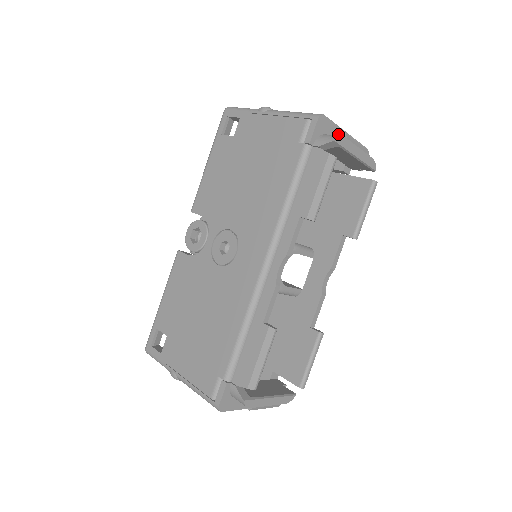
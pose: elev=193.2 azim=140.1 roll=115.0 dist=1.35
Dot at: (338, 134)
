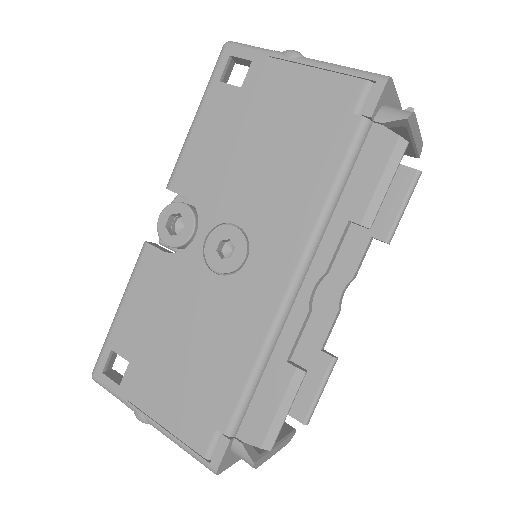
Dot at: (394, 106)
